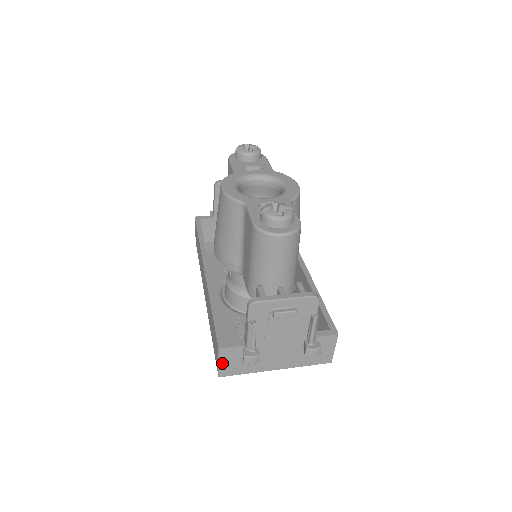
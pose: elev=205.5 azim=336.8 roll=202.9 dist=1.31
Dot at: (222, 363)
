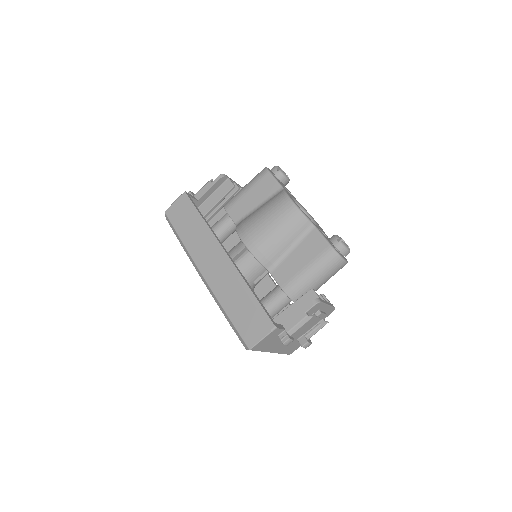
Dot at: (264, 339)
